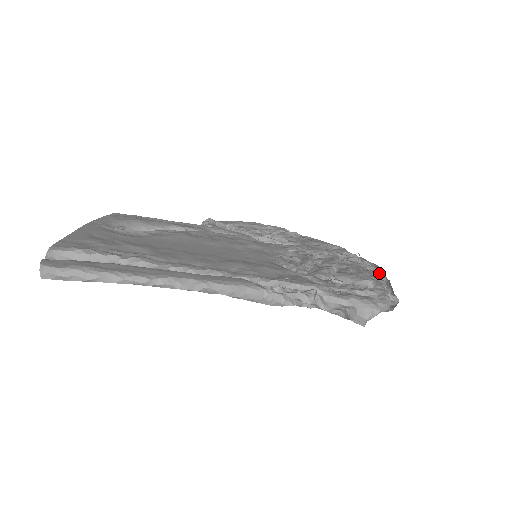
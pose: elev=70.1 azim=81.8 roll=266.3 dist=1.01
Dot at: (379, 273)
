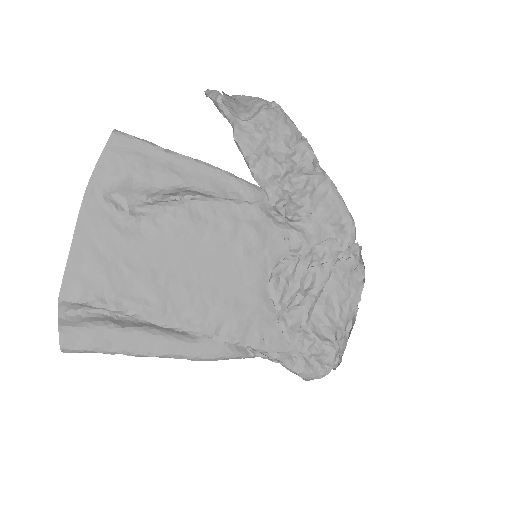
Dot at: (359, 291)
